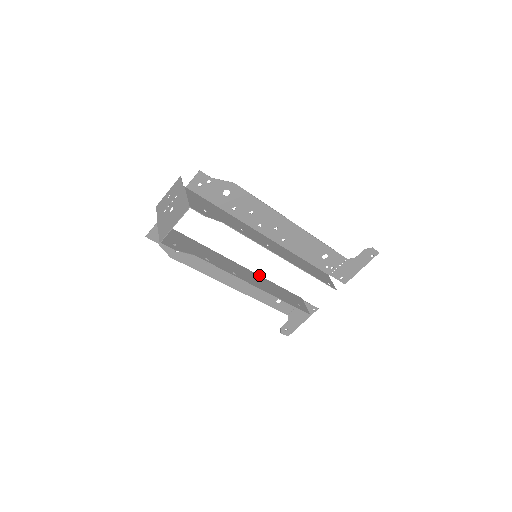
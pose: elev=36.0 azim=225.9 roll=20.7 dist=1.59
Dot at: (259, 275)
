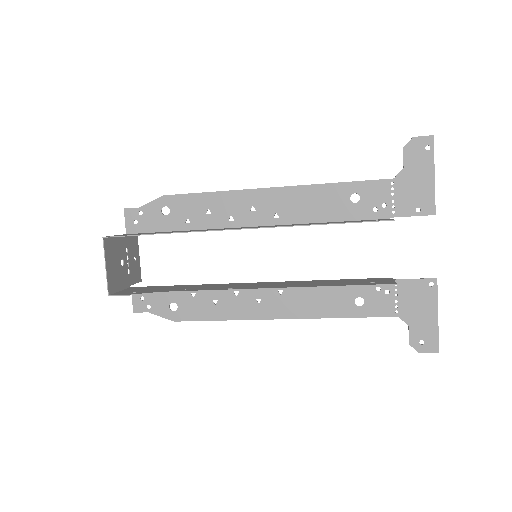
Dot at: (293, 281)
